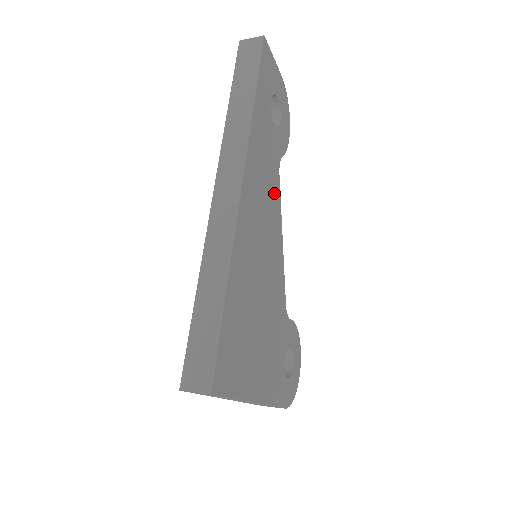
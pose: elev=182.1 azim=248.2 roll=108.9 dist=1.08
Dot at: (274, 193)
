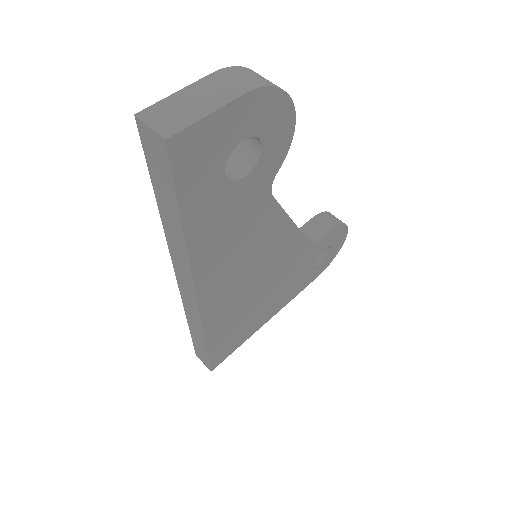
Dot at: (264, 223)
